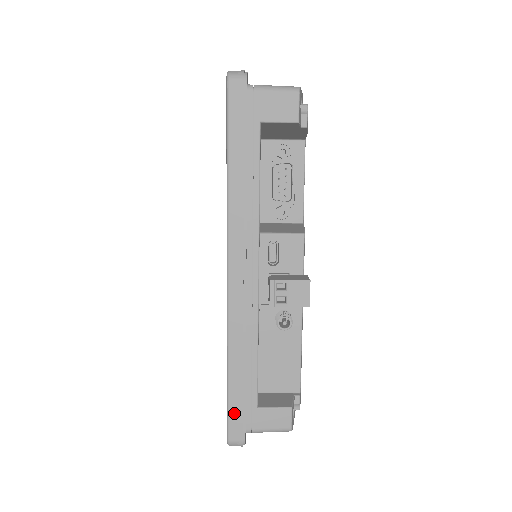
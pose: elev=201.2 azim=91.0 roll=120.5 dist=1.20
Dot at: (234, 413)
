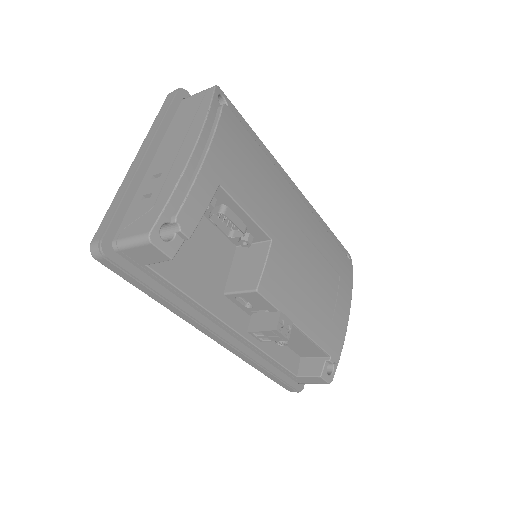
Dot at: (280, 384)
